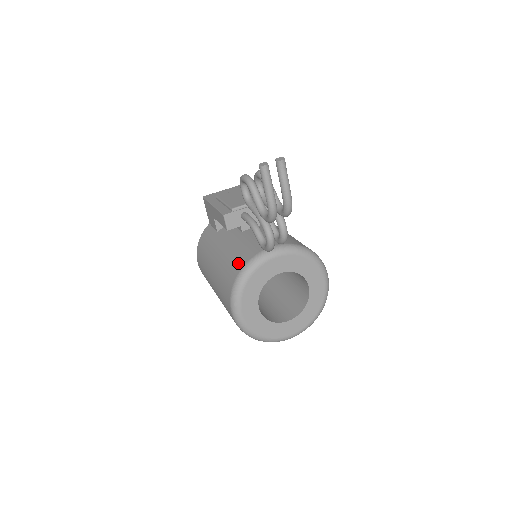
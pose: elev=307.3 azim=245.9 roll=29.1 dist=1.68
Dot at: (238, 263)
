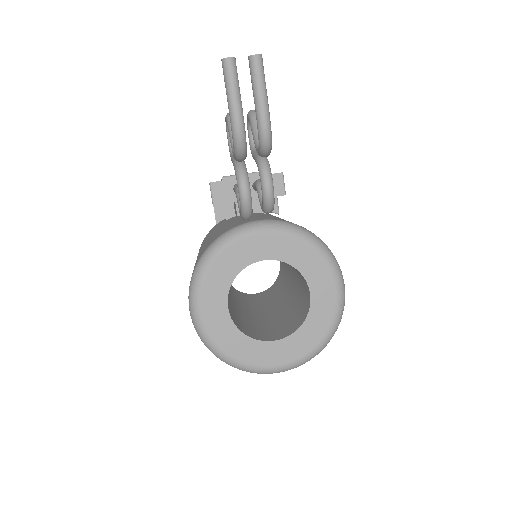
Dot at: (211, 241)
